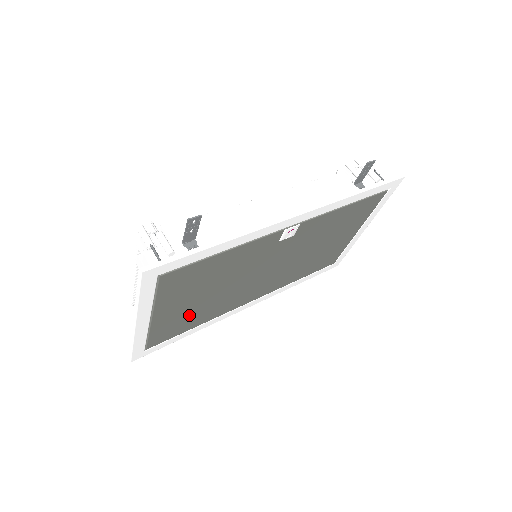
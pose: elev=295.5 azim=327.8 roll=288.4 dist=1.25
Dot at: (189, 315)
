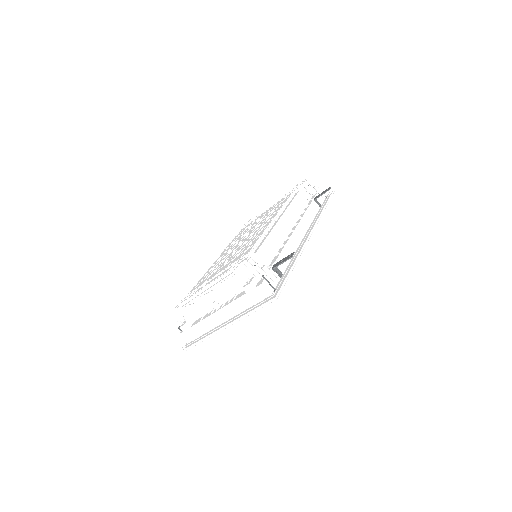
Dot at: occluded
